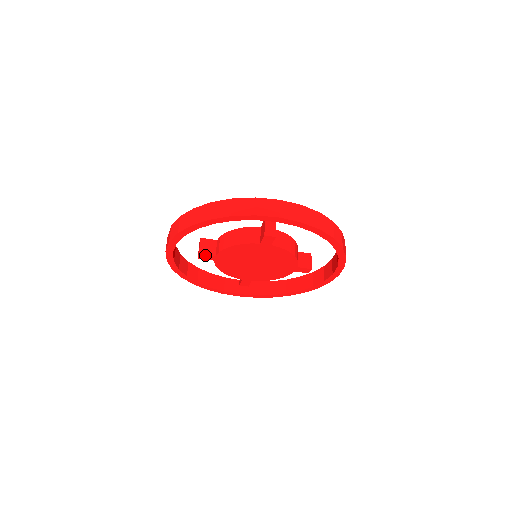
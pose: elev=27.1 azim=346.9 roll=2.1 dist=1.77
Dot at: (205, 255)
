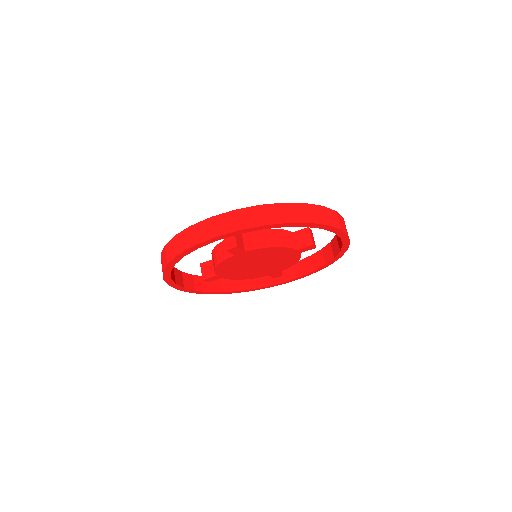
Dot at: (238, 249)
